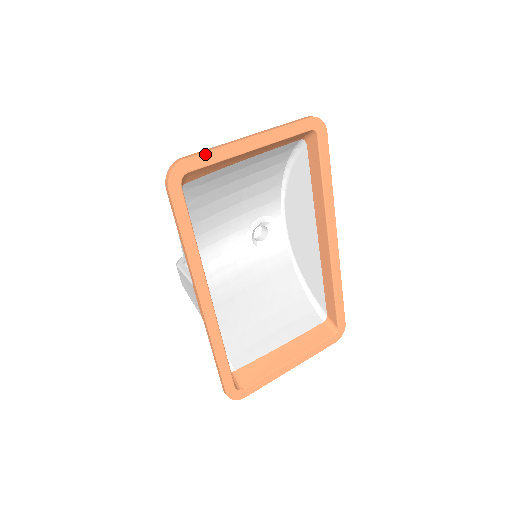
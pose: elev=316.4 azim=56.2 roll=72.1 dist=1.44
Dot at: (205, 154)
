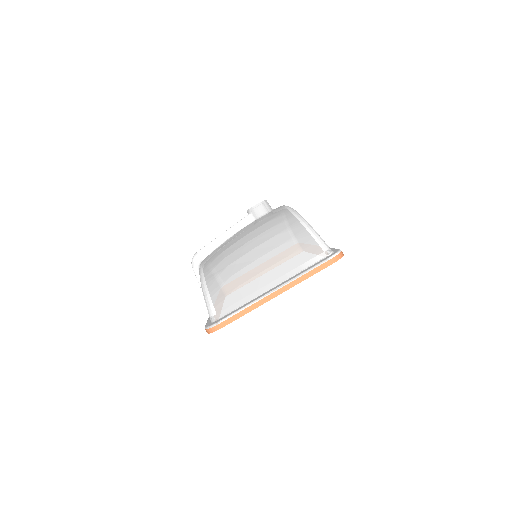
Dot at: (238, 318)
